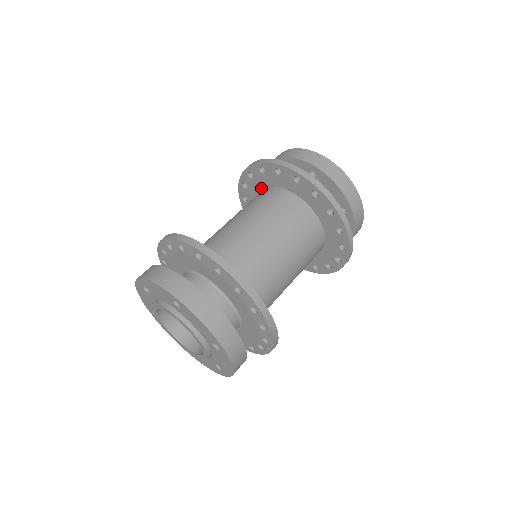
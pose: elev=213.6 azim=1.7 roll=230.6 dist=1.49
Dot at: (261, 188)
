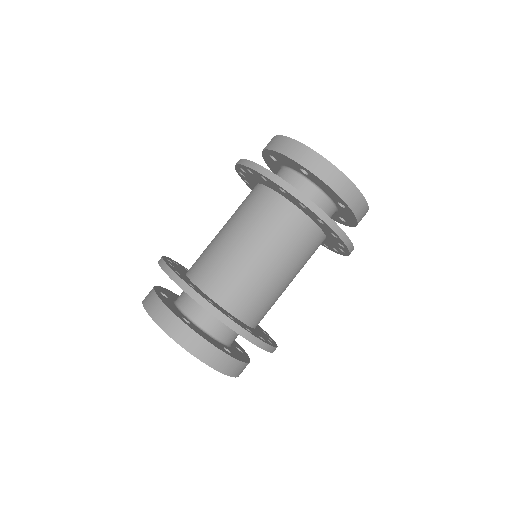
Dot at: (256, 182)
